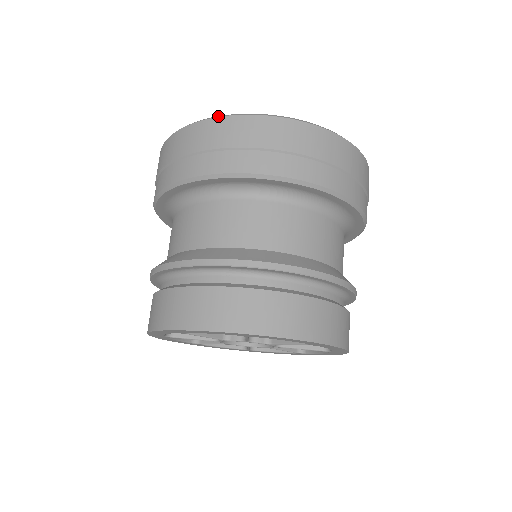
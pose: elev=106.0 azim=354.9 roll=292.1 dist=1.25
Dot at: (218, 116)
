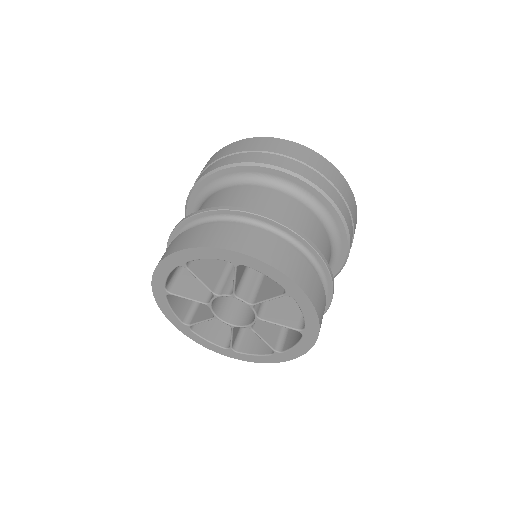
Dot at: (318, 153)
